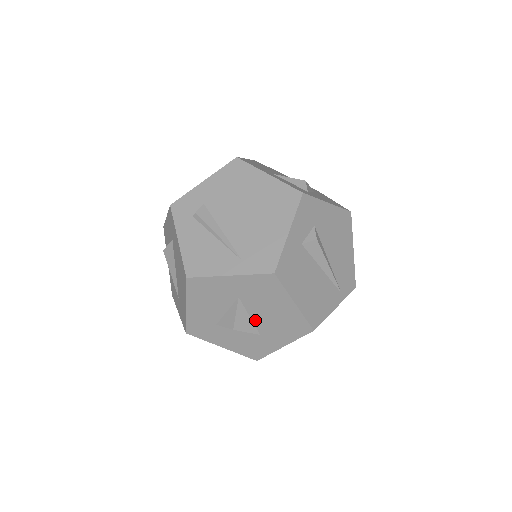
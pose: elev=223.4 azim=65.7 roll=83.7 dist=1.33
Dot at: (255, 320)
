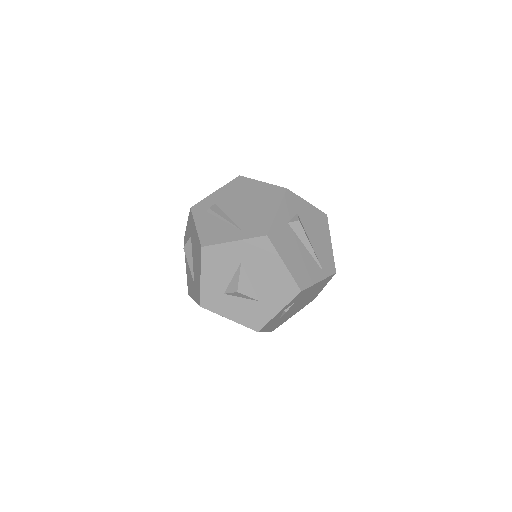
Dot at: (255, 285)
